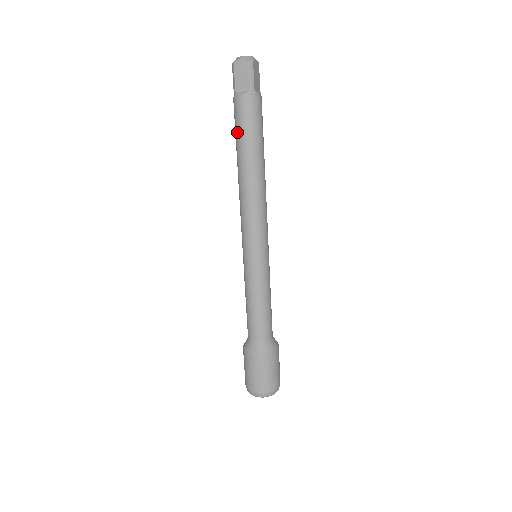
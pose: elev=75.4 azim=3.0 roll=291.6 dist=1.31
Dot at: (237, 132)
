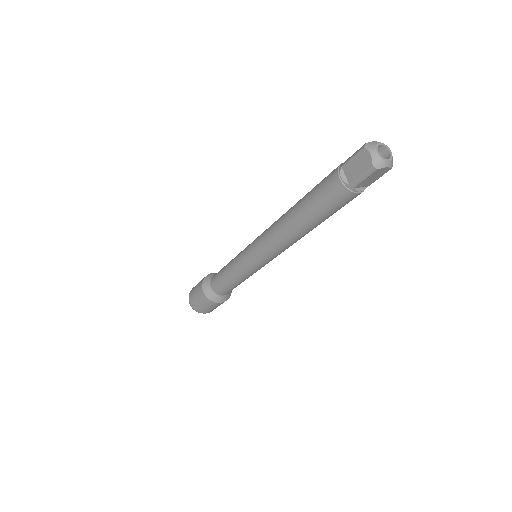
Dot at: (313, 190)
